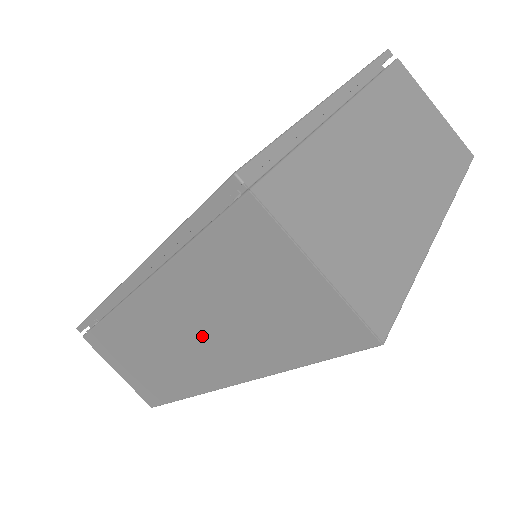
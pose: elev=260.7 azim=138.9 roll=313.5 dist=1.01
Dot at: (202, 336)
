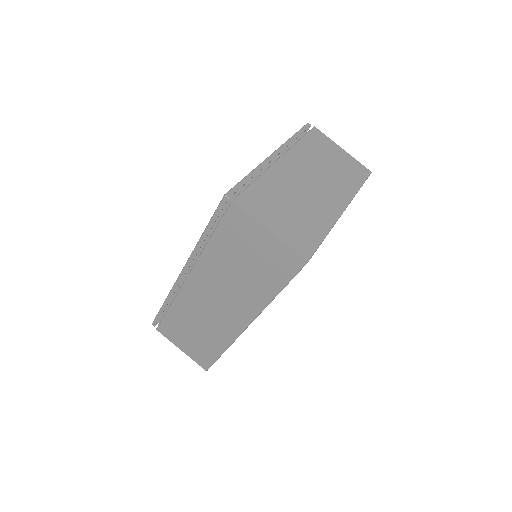
Dot at: (227, 295)
